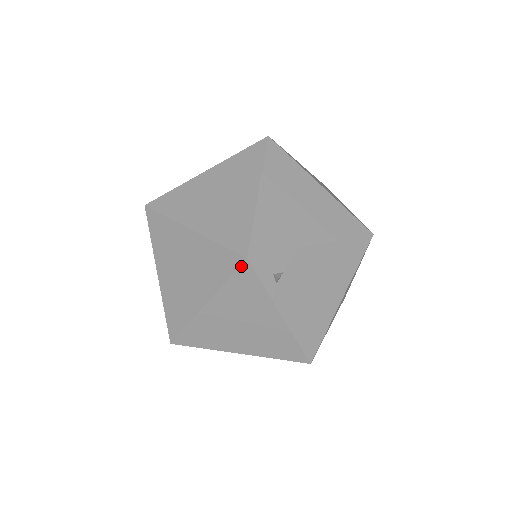
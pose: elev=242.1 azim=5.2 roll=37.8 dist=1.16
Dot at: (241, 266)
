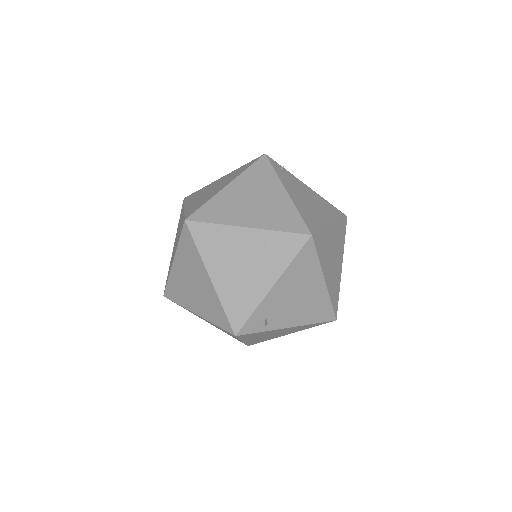
Dot at: (237, 337)
